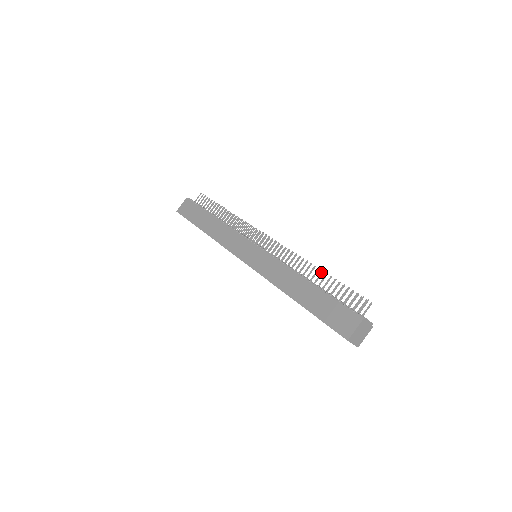
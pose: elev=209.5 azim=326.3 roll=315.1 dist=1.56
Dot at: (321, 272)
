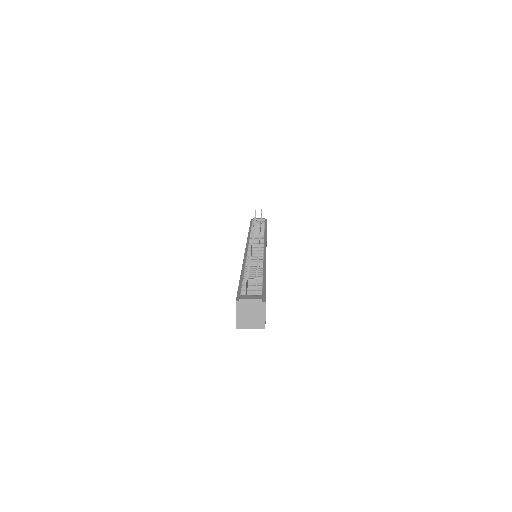
Dot at: occluded
